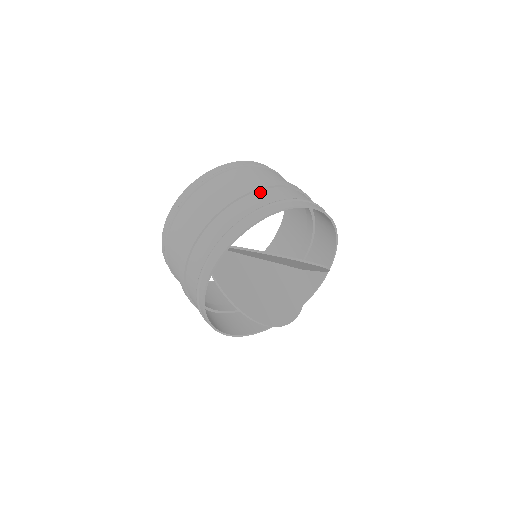
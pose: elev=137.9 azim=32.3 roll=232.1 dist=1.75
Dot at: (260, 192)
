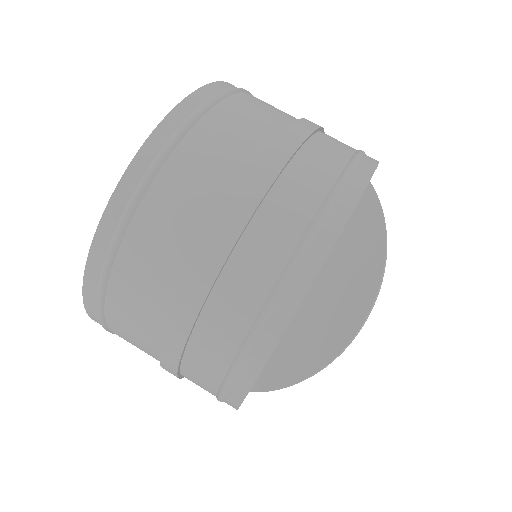
Dot at: (193, 344)
